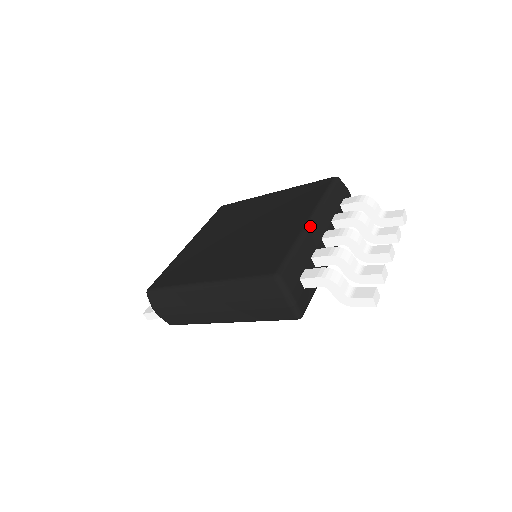
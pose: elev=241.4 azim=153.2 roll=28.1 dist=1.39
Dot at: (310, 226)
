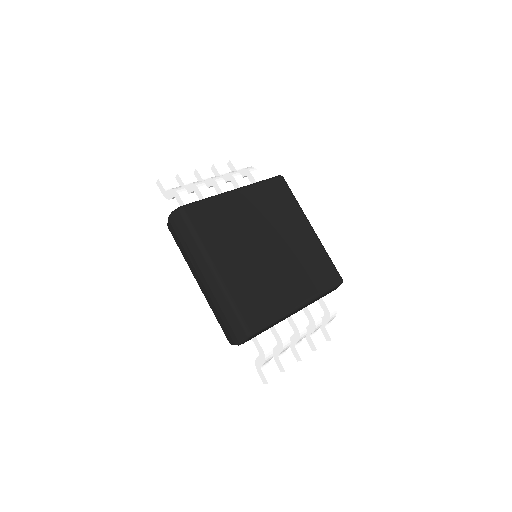
Dot at: (295, 310)
